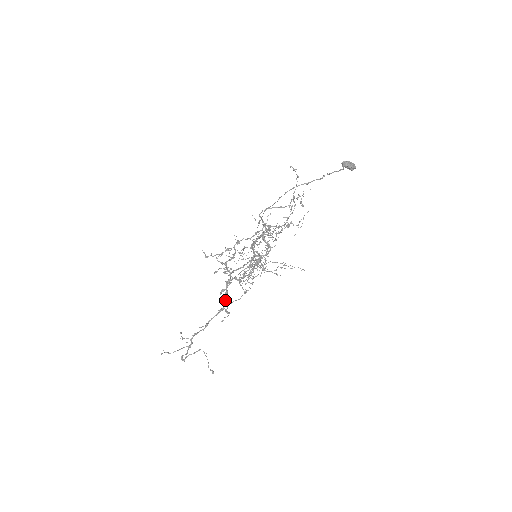
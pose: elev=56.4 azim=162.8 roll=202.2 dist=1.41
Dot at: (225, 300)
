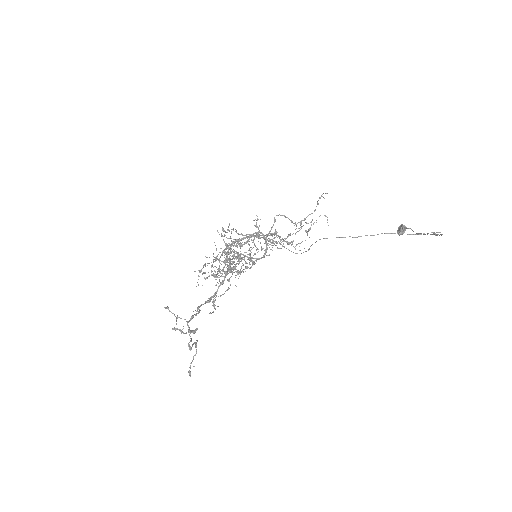
Dot at: occluded
